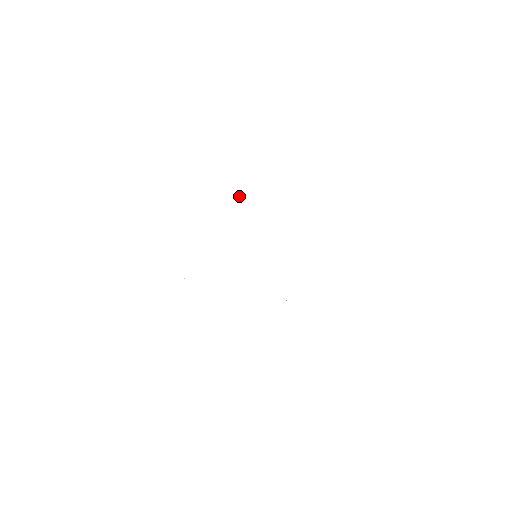
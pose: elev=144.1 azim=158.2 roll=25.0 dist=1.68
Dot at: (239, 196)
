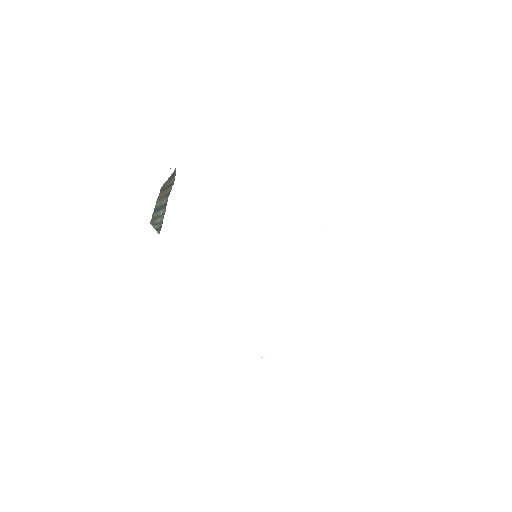
Dot at: occluded
